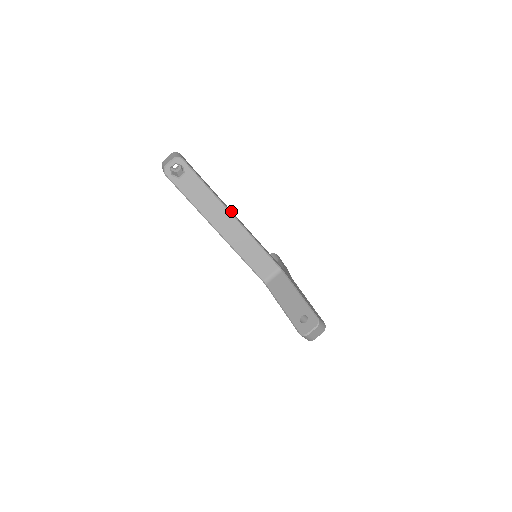
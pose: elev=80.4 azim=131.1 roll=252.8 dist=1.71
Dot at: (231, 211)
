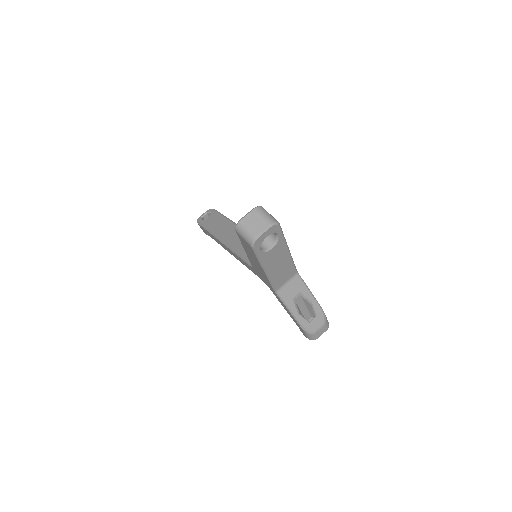
Dot at: occluded
